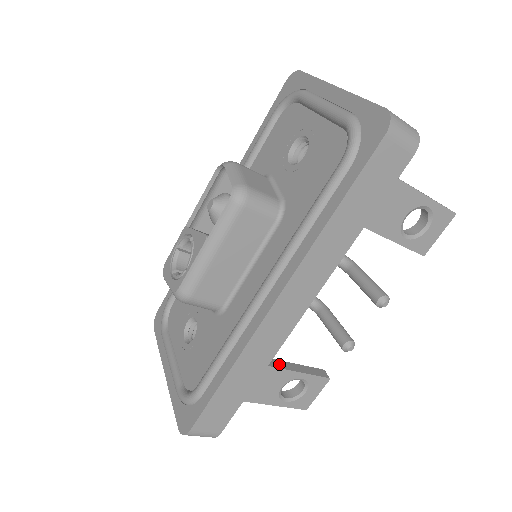
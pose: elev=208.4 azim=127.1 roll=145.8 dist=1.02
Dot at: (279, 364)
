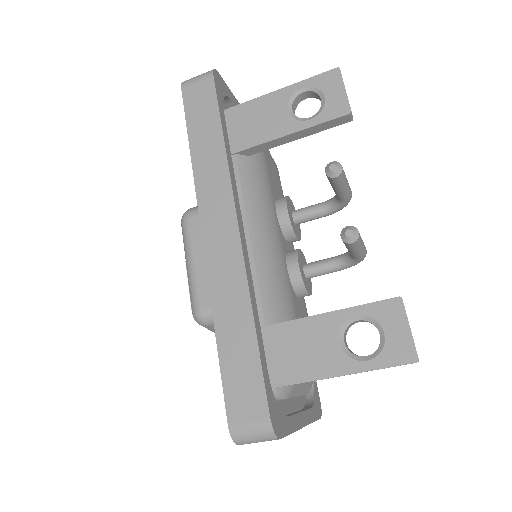
Dot at: (314, 316)
